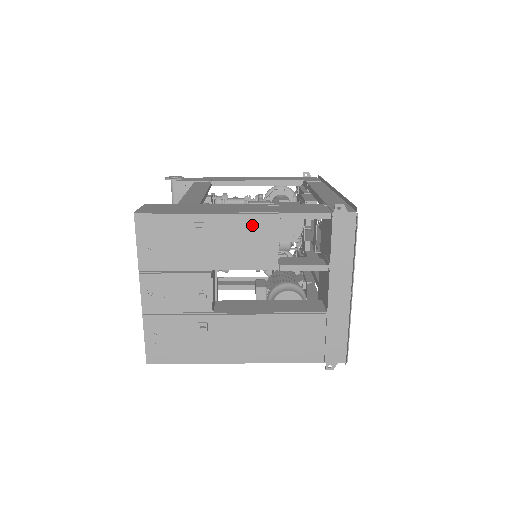
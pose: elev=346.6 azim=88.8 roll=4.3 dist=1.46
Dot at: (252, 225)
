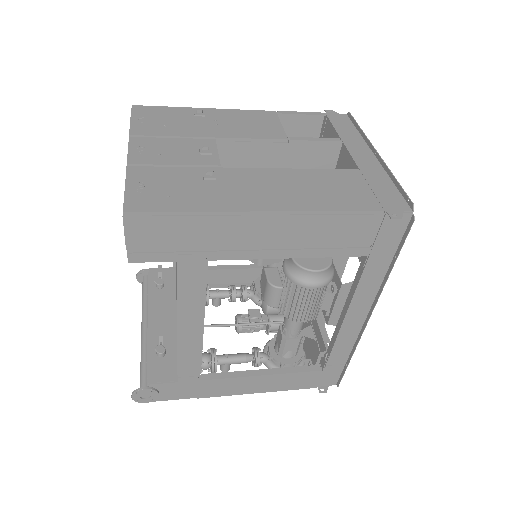
Dot at: (252, 115)
